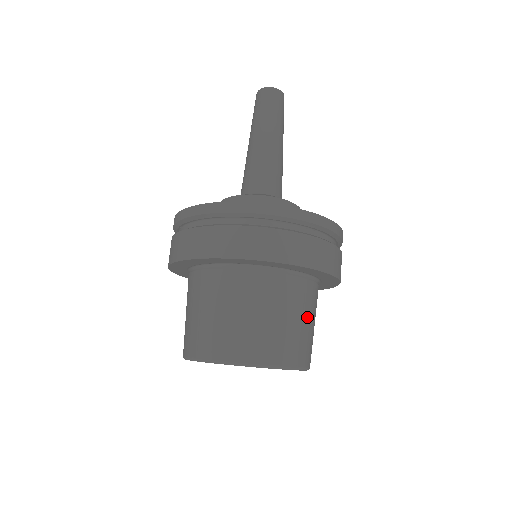
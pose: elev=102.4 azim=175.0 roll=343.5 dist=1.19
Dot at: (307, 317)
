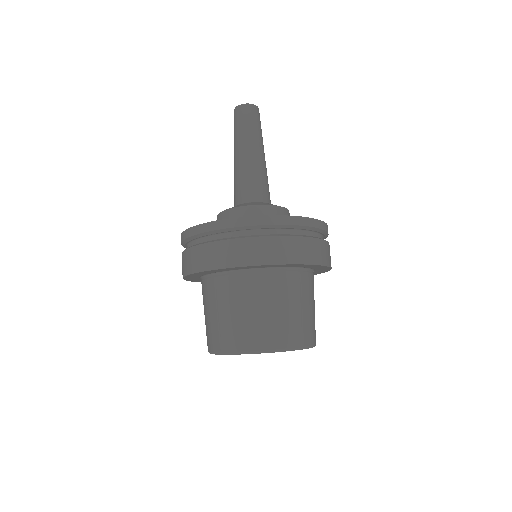
Dot at: occluded
